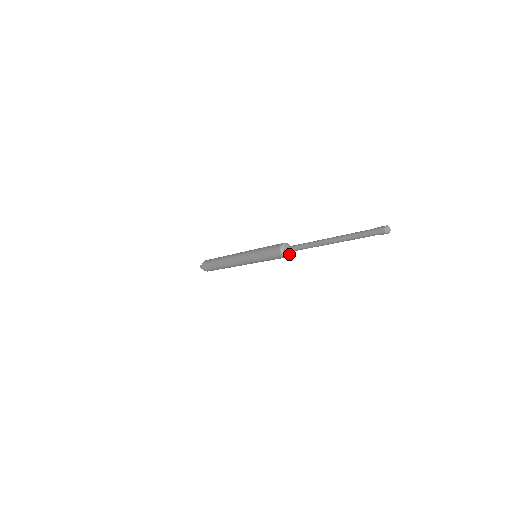
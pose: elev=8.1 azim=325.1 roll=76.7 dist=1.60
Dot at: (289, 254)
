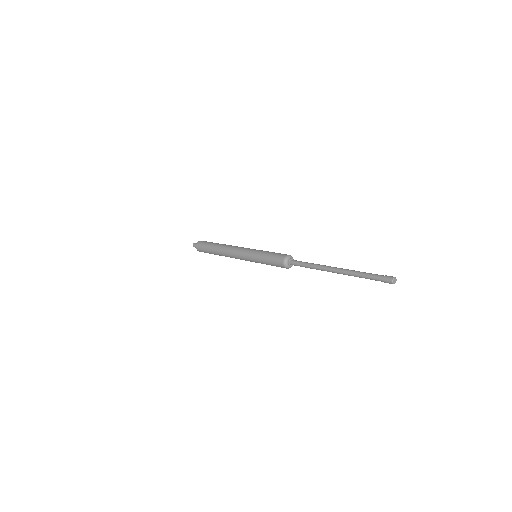
Dot at: (292, 265)
